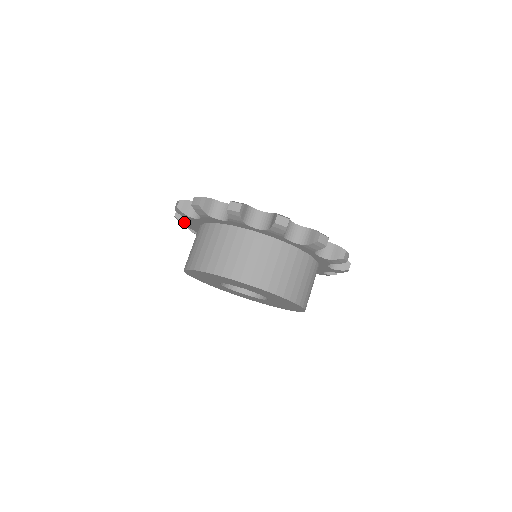
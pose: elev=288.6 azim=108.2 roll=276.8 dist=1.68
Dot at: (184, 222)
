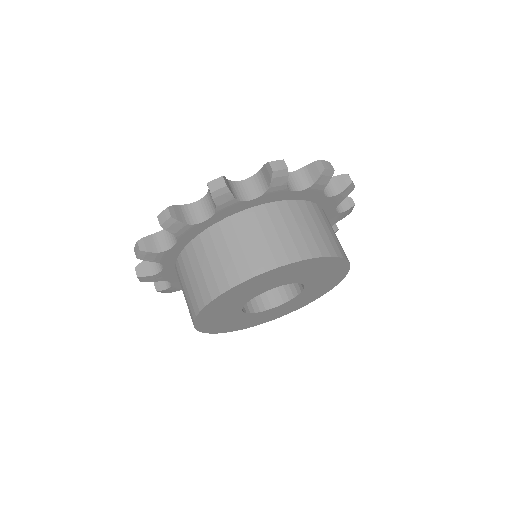
Dot at: (153, 274)
